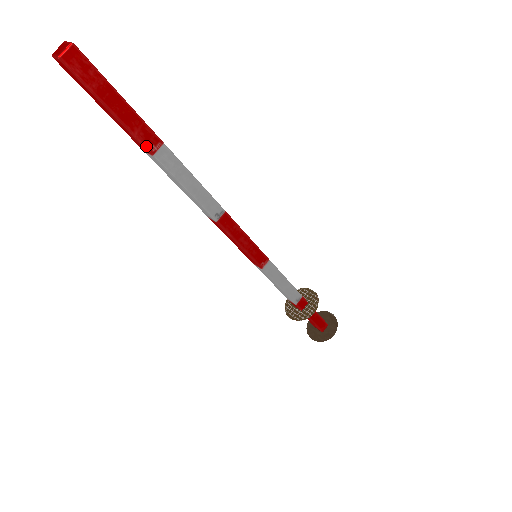
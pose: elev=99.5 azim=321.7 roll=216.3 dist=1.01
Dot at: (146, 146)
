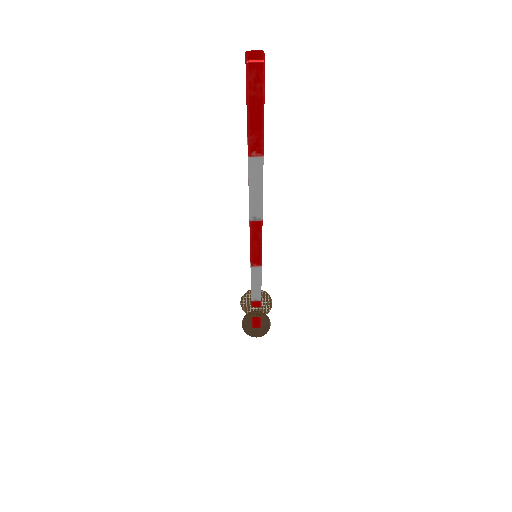
Dot at: (250, 149)
